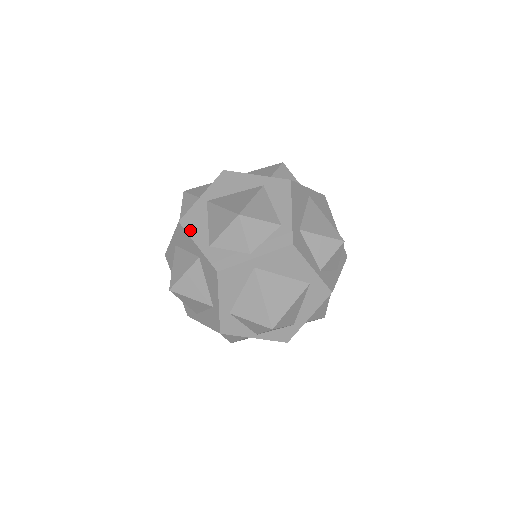
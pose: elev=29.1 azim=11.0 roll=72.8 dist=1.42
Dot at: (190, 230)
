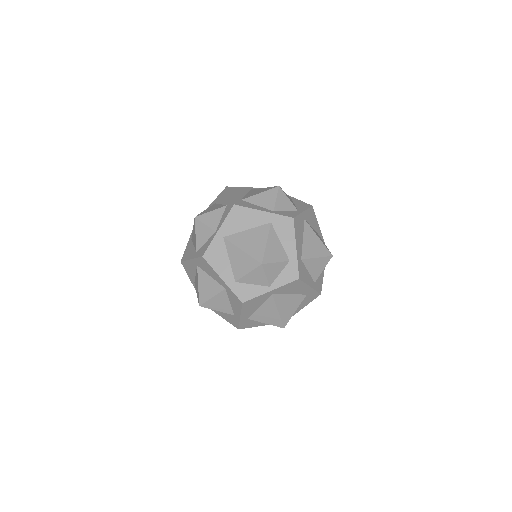
Dot at: (186, 258)
